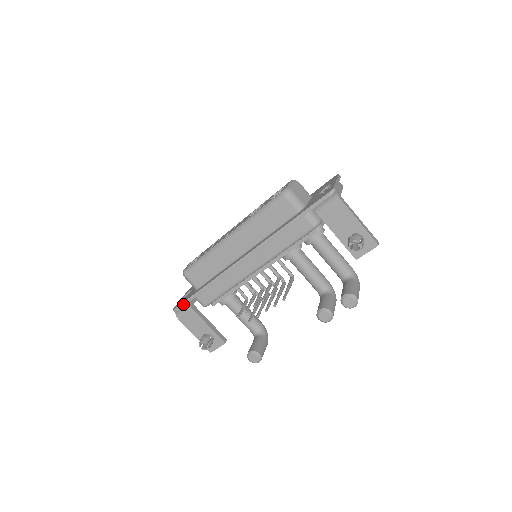
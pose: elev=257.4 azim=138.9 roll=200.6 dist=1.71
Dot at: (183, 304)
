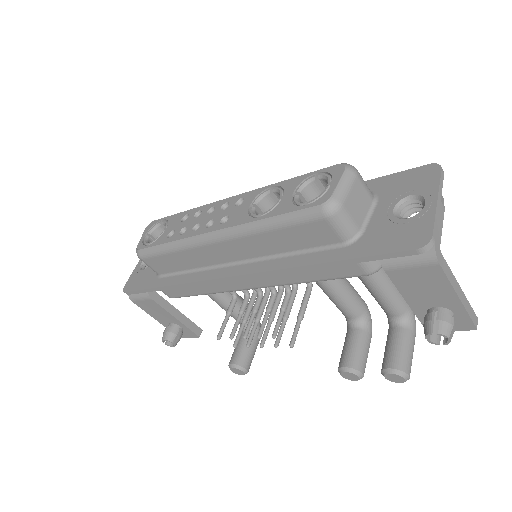
Dot at: (138, 292)
